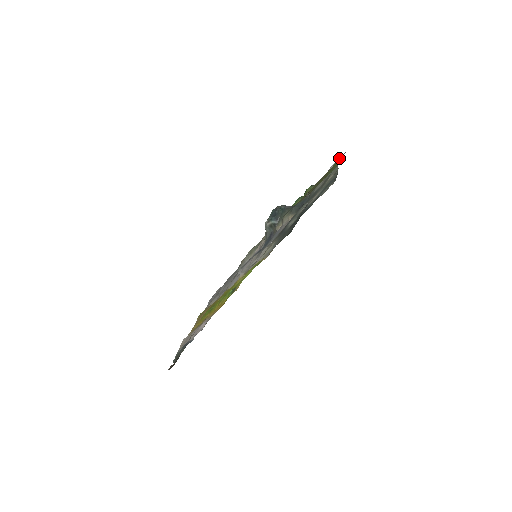
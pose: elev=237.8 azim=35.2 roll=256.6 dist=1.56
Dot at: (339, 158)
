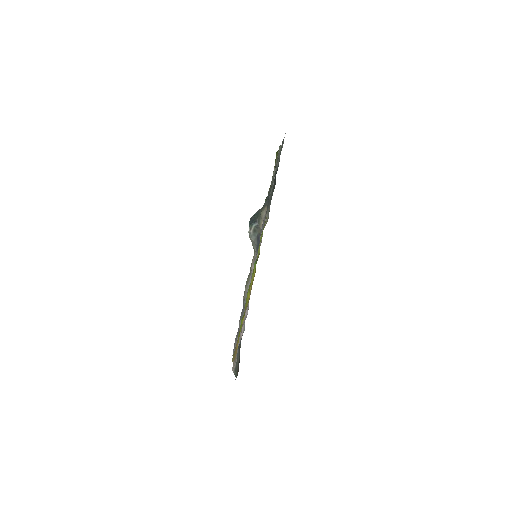
Dot at: occluded
